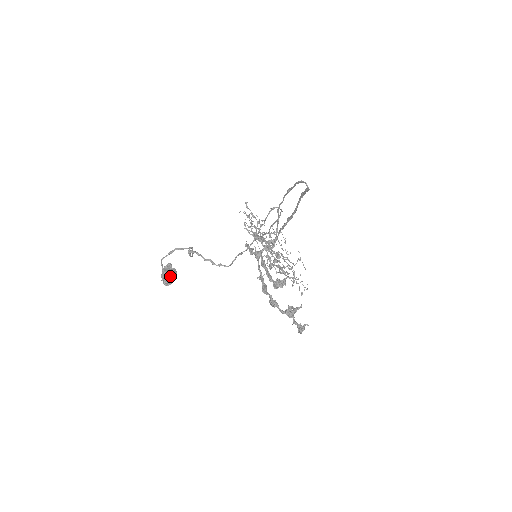
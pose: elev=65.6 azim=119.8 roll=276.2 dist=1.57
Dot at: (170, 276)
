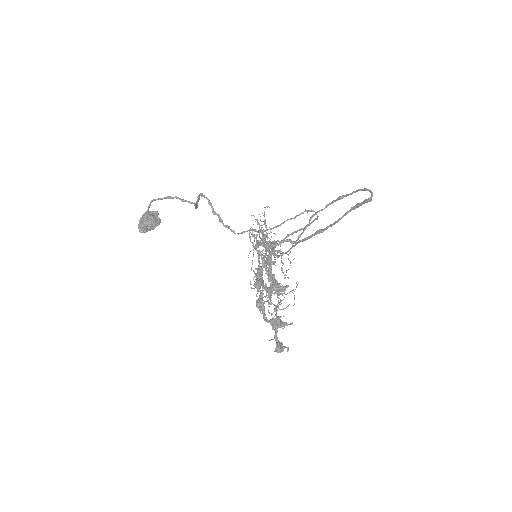
Dot at: (151, 222)
